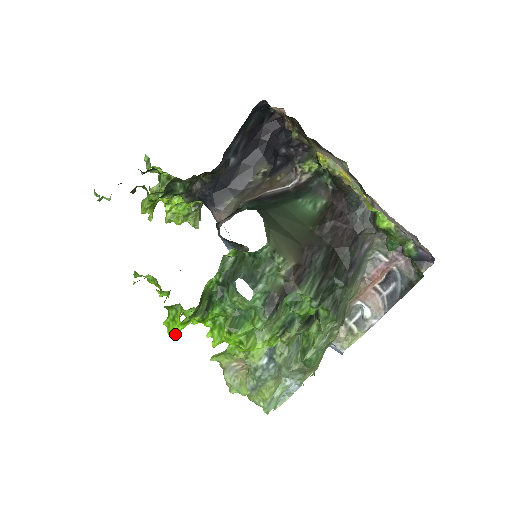
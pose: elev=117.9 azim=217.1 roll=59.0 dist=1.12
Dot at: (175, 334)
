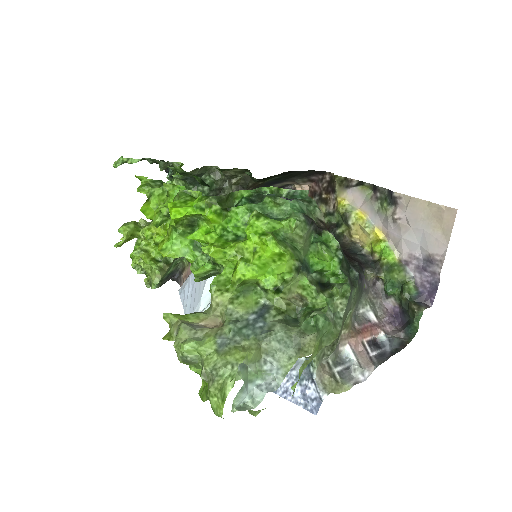
Dot at: (179, 212)
